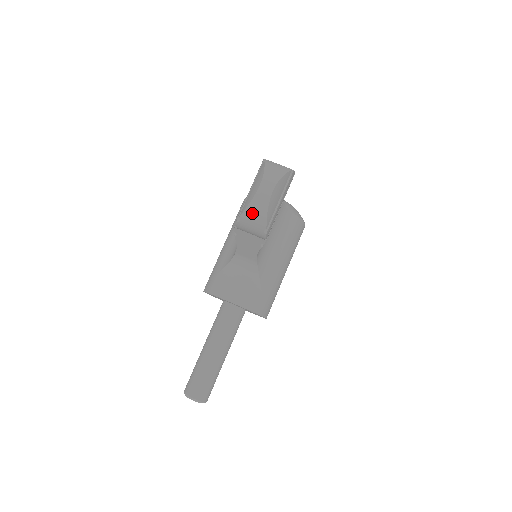
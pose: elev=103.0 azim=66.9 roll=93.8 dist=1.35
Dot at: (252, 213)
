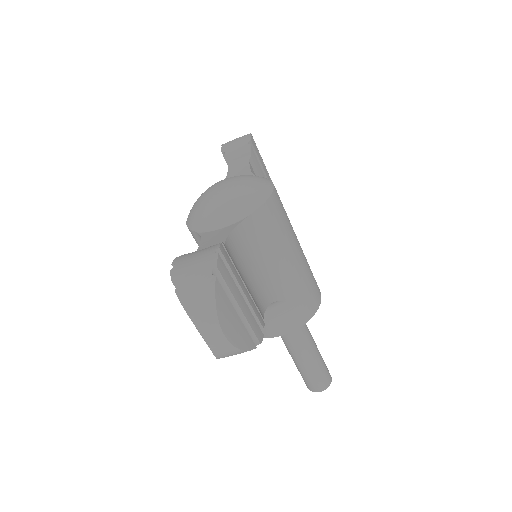
Dot at: (227, 356)
